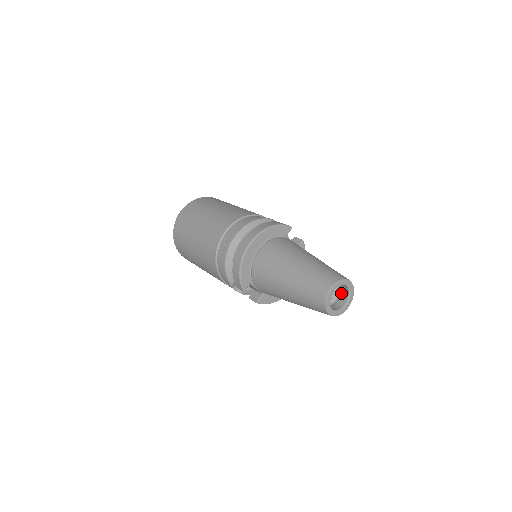
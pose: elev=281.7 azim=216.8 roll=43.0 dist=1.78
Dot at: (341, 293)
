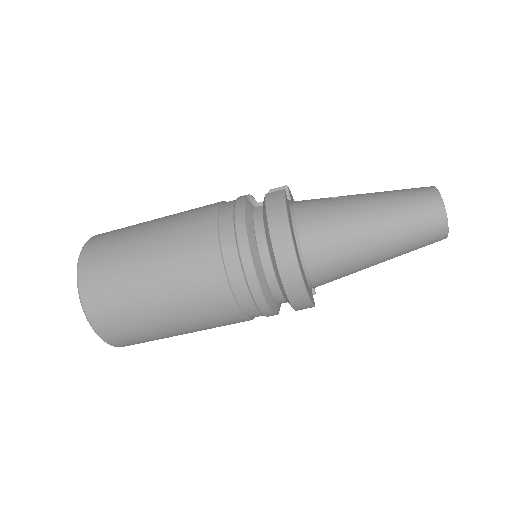
Dot at: occluded
